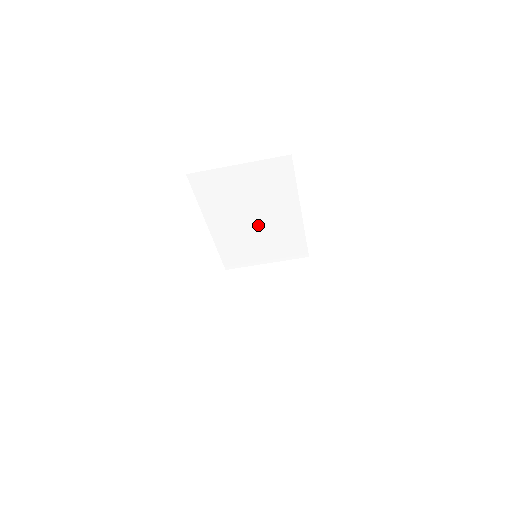
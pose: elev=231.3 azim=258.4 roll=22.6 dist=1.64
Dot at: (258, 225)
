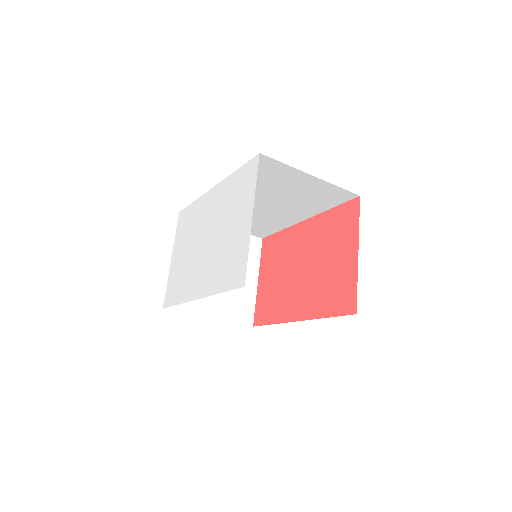
Dot at: (258, 208)
